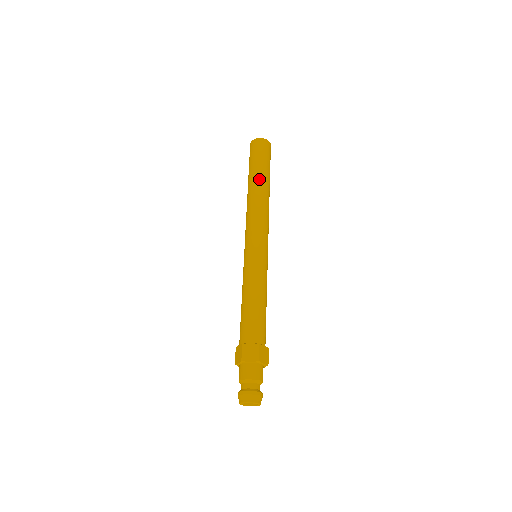
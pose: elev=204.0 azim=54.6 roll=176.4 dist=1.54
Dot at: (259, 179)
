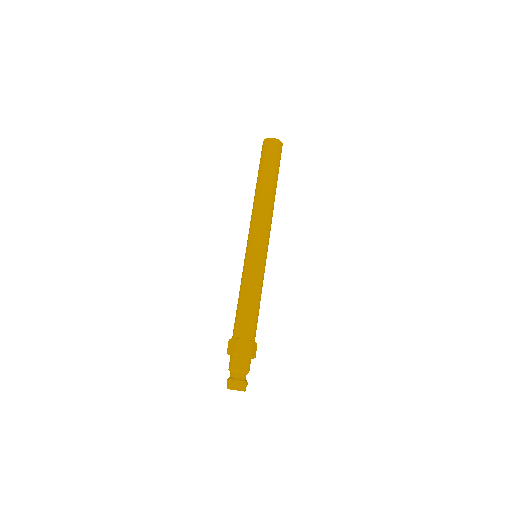
Dot at: (259, 182)
